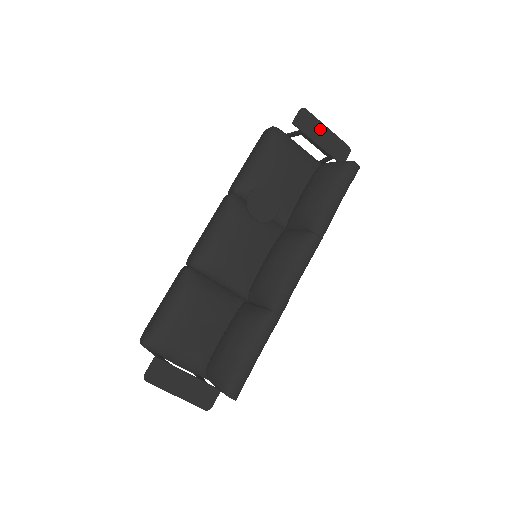
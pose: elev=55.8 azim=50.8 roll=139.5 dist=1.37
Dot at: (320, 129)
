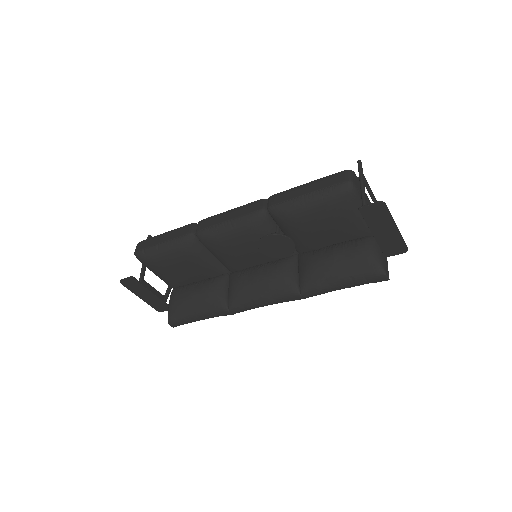
Dot at: (387, 225)
